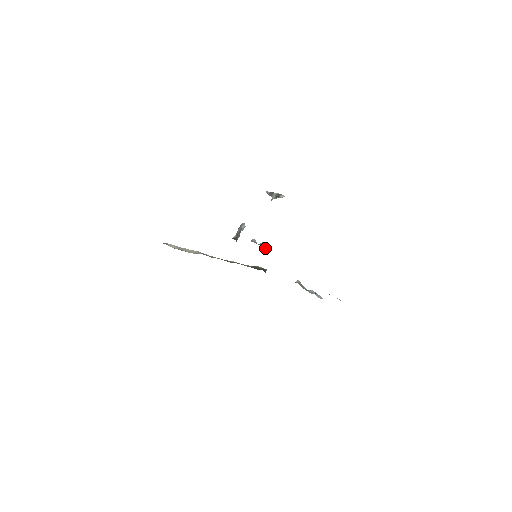
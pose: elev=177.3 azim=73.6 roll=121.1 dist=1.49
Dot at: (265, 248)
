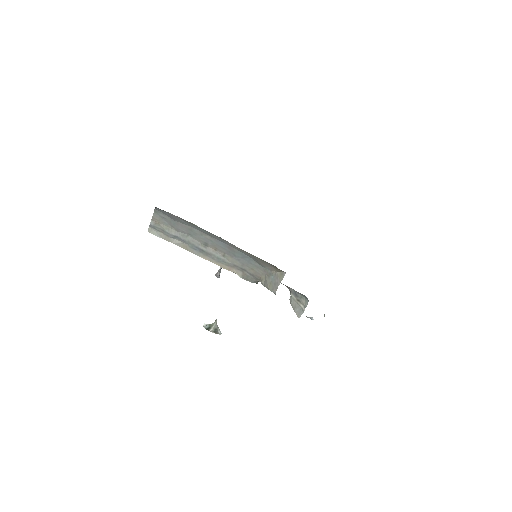
Dot at: occluded
